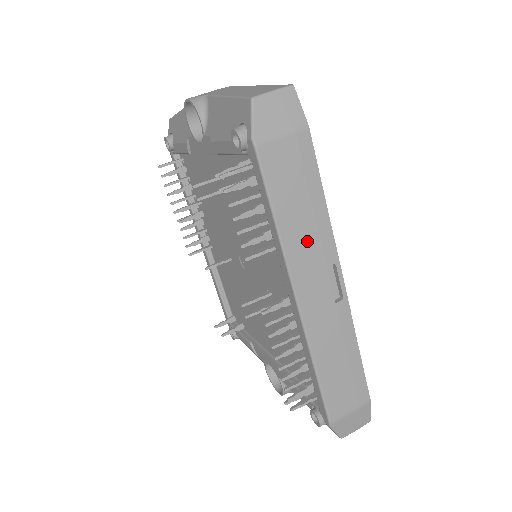
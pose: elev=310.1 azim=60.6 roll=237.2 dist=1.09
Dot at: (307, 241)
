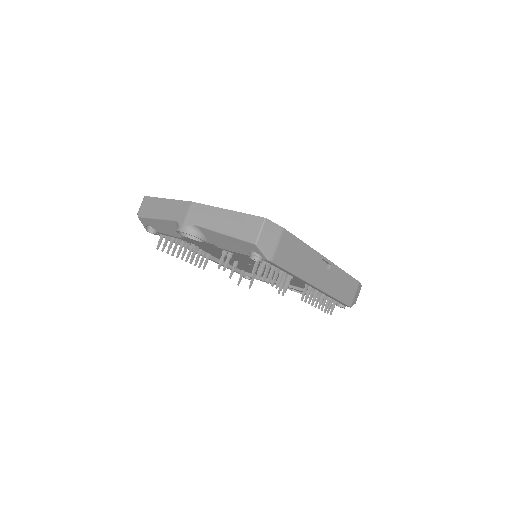
Dot at: (308, 265)
